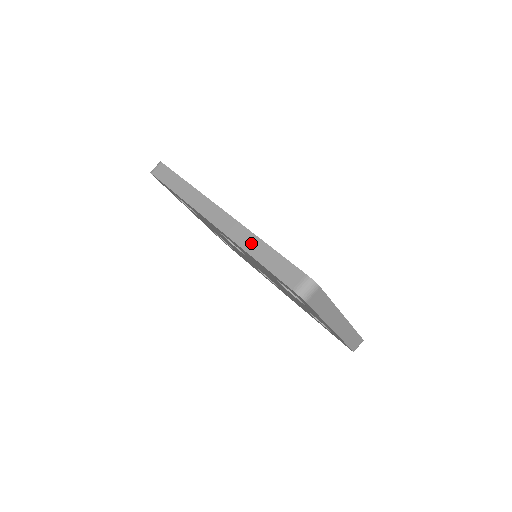
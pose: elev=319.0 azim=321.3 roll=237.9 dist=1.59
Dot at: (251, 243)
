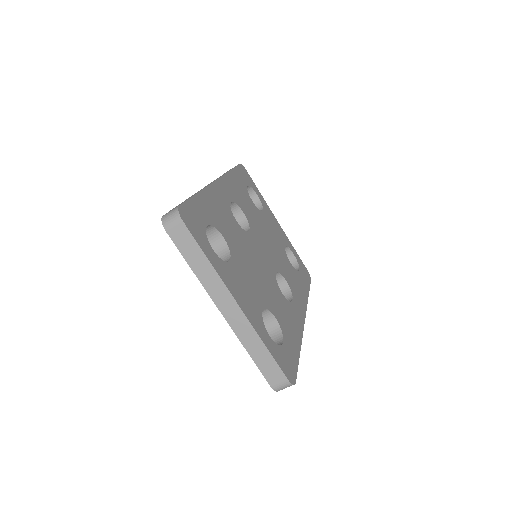
Dot at: occluded
